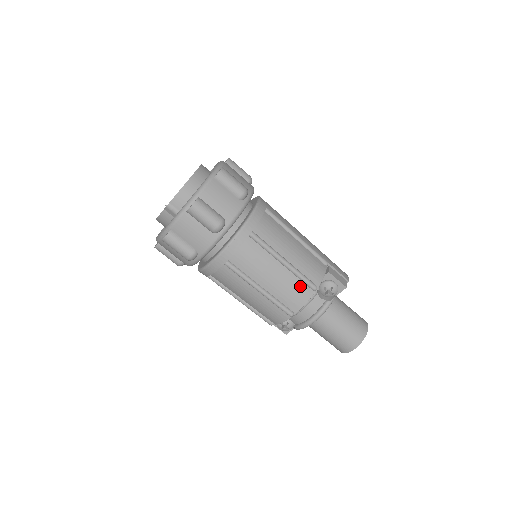
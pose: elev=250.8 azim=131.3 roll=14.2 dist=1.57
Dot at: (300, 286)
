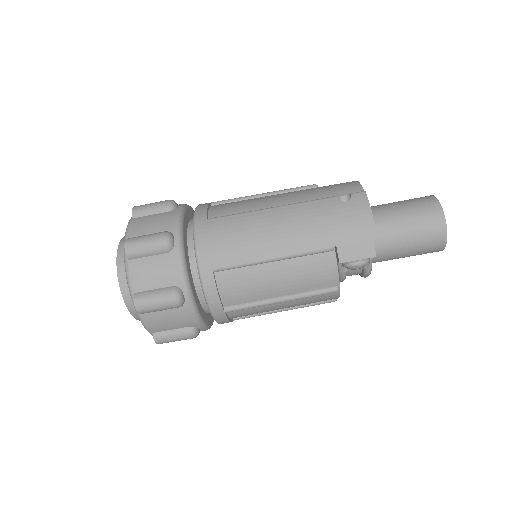
Dot at: (318, 297)
